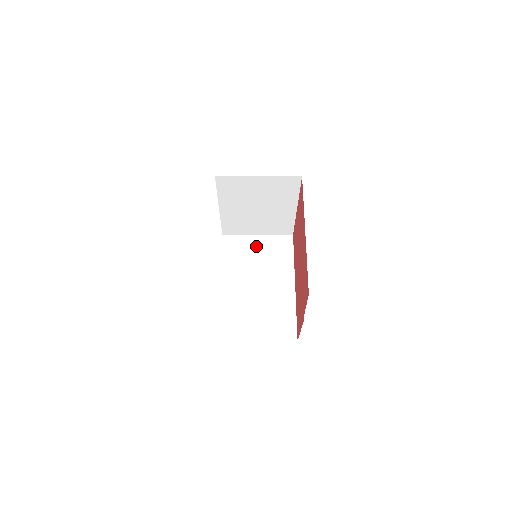
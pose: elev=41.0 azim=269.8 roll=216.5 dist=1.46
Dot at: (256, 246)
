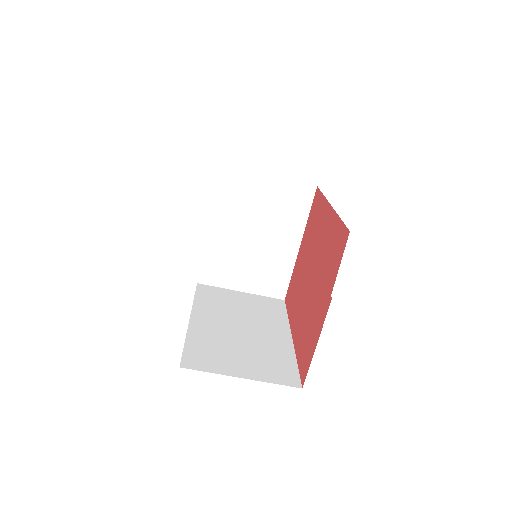
Dot at: (239, 299)
